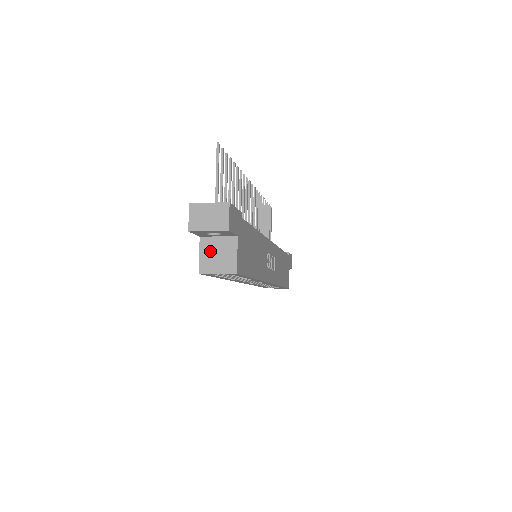
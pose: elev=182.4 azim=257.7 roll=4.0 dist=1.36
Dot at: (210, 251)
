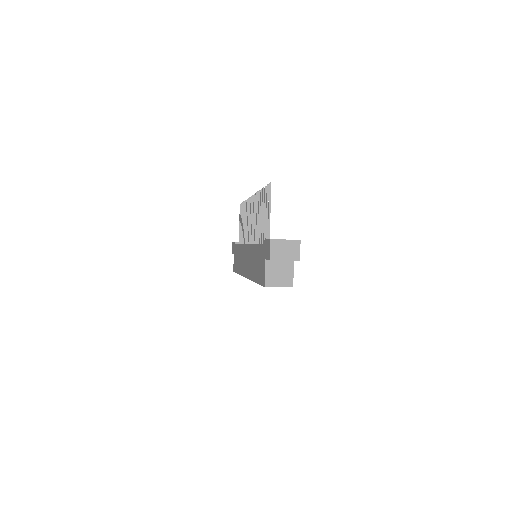
Dot at: (273, 270)
